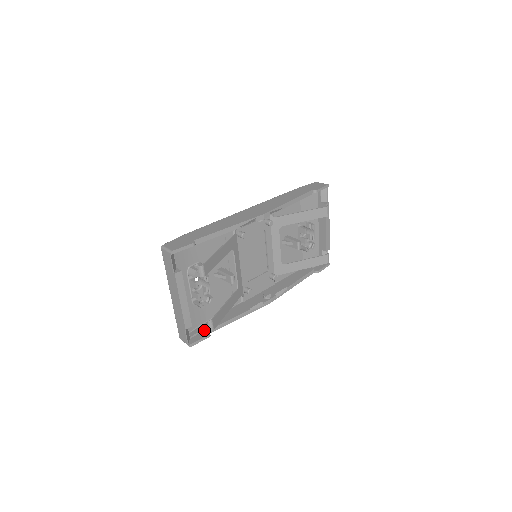
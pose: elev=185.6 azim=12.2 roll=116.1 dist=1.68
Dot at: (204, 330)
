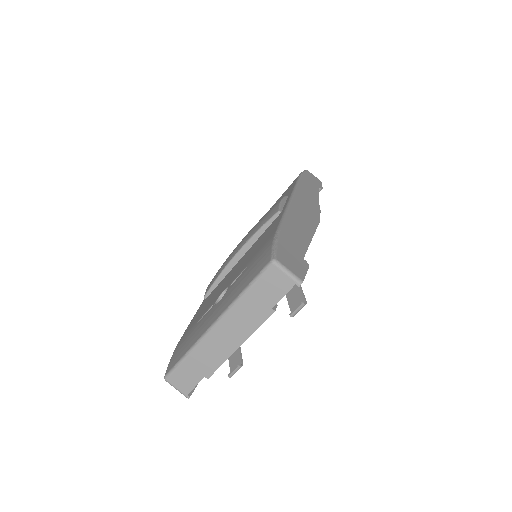
Dot at: occluded
